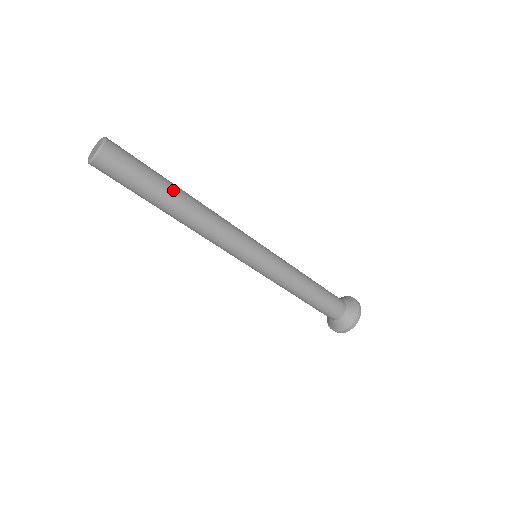
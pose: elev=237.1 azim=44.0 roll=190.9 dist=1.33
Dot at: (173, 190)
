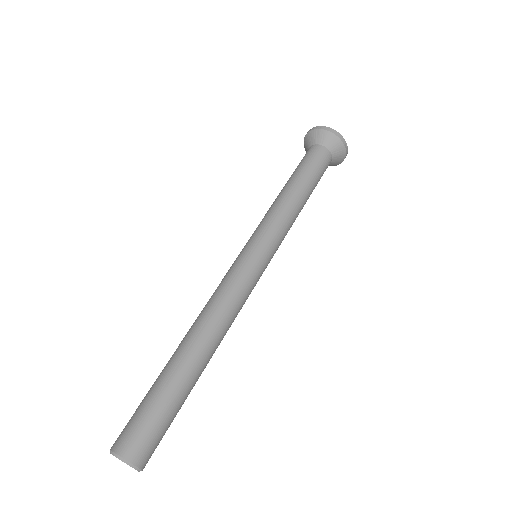
Dot at: (189, 372)
